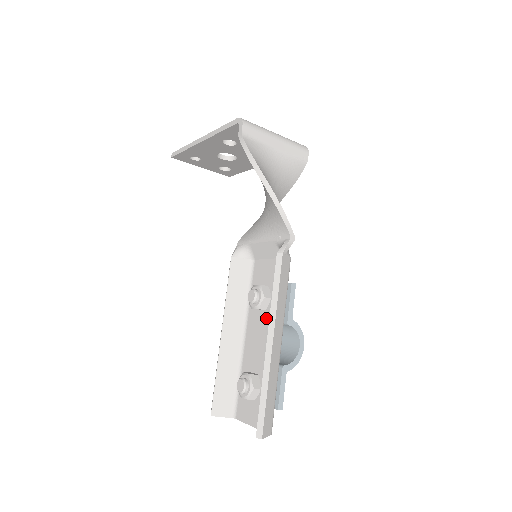
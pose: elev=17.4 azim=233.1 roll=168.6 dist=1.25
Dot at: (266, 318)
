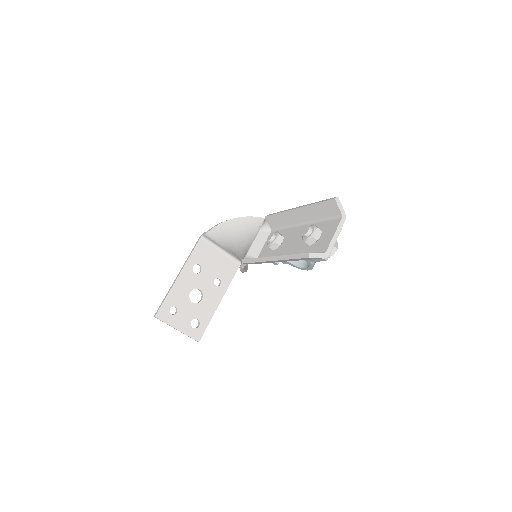
Dot at: (288, 237)
